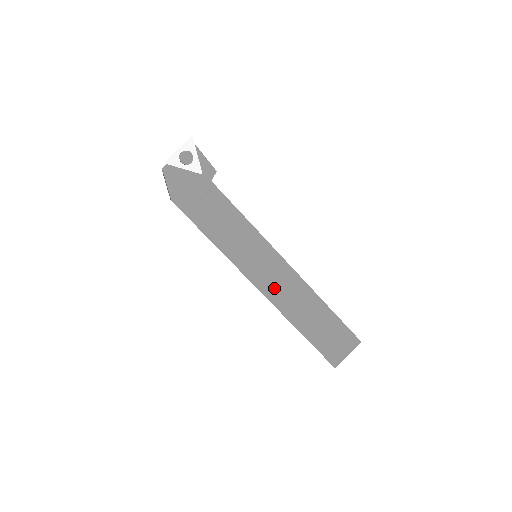
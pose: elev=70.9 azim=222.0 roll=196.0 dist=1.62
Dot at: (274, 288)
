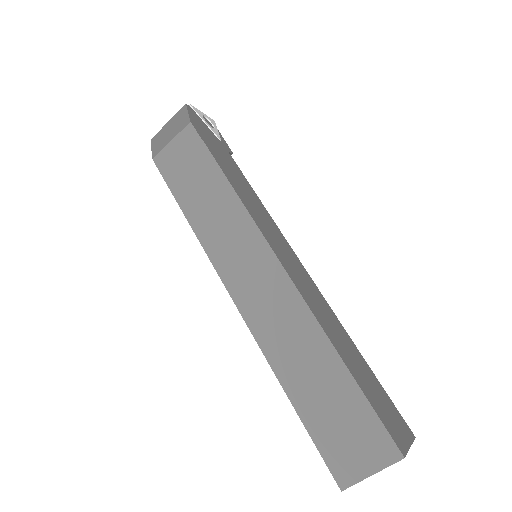
Dot at: (297, 278)
